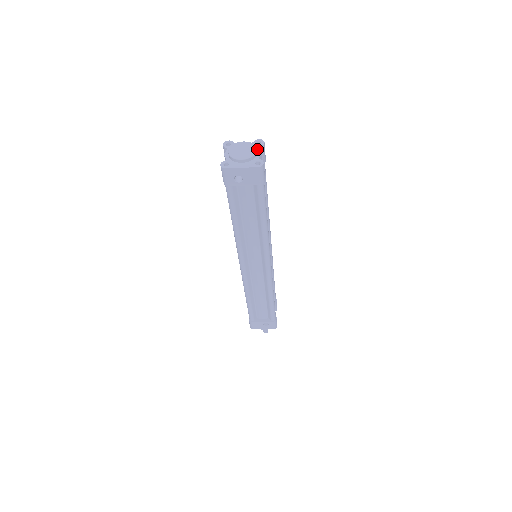
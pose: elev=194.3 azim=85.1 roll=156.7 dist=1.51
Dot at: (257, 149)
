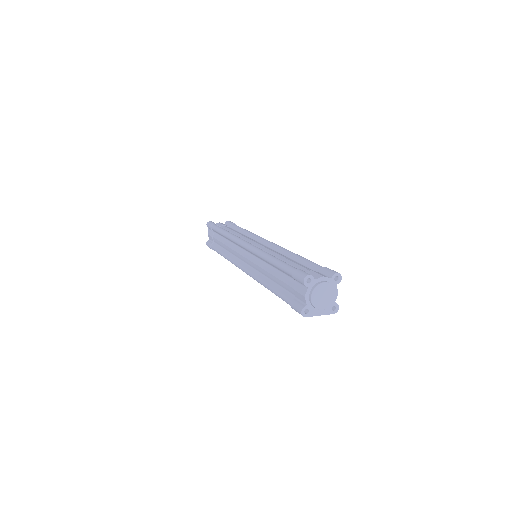
Dot at: (335, 289)
